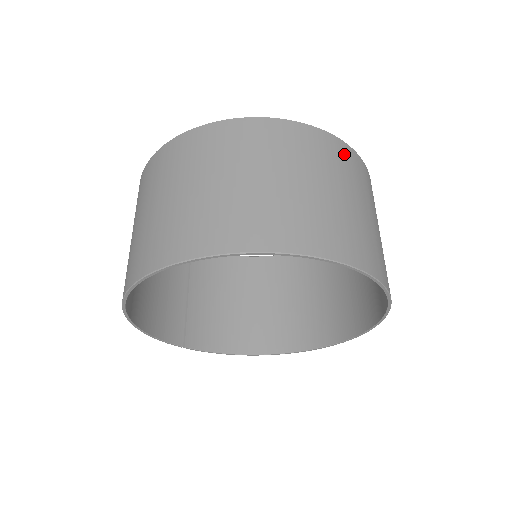
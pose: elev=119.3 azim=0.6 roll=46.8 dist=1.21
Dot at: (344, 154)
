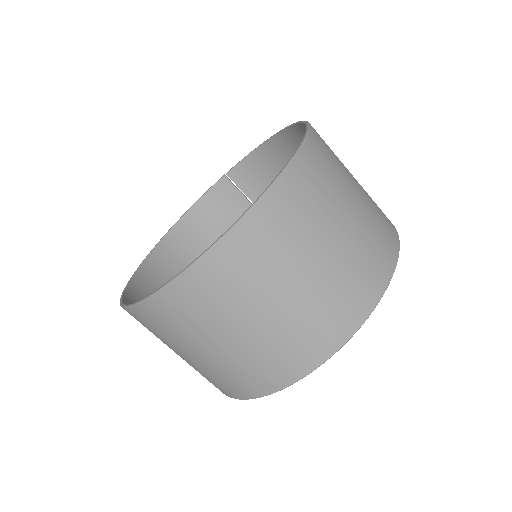
Dot at: (195, 290)
